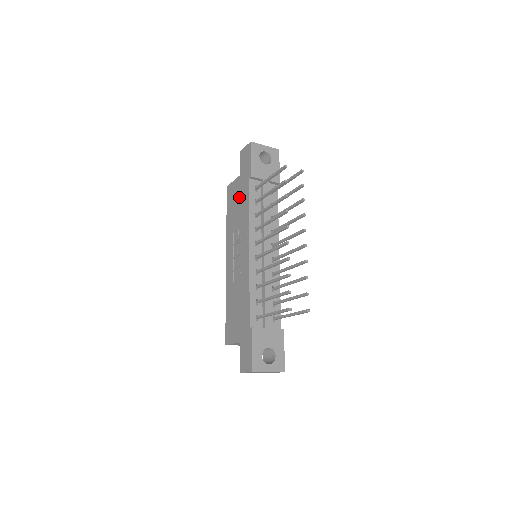
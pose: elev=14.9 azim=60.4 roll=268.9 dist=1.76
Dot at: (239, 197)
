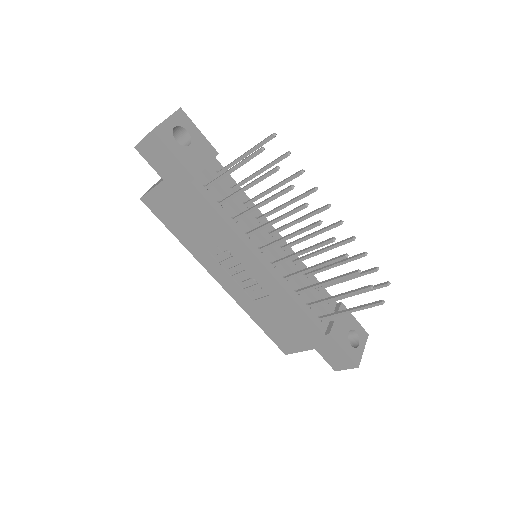
Dot at: (186, 209)
